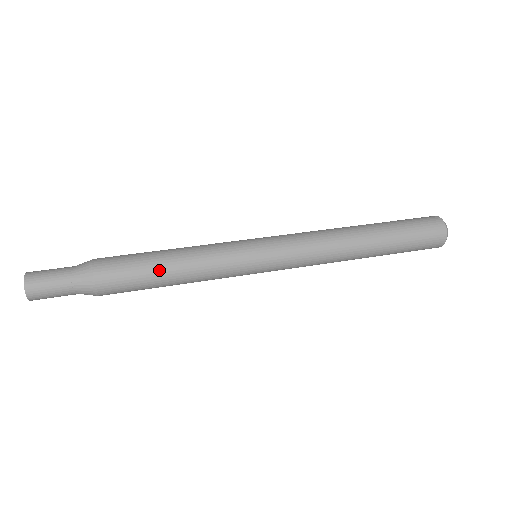
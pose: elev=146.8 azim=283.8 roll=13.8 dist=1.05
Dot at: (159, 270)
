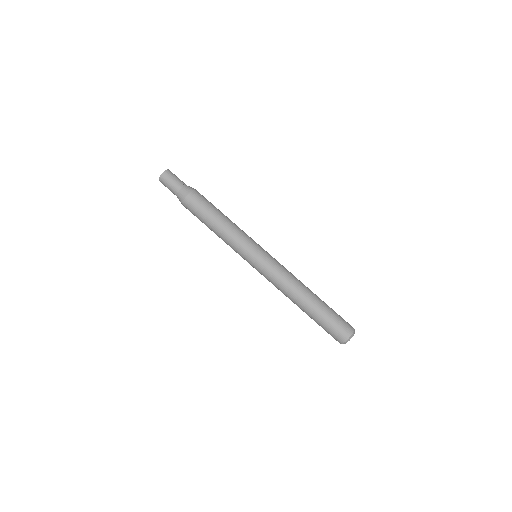
Dot at: (209, 223)
